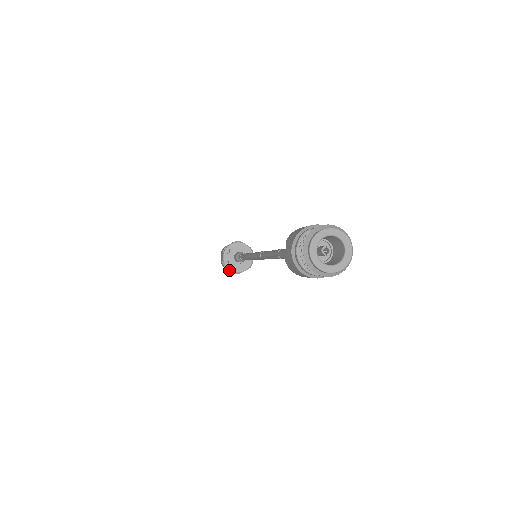
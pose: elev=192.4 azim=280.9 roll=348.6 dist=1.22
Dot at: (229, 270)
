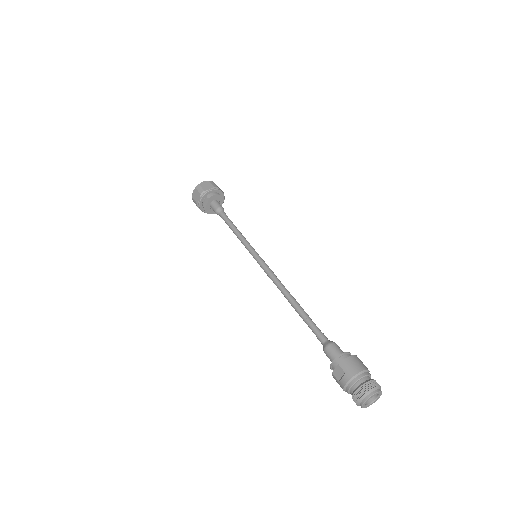
Dot at: occluded
